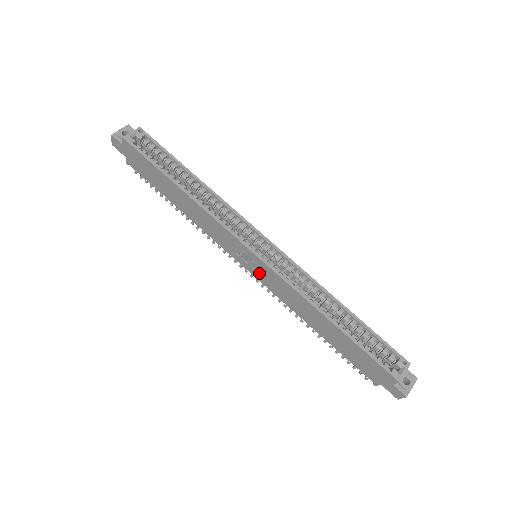
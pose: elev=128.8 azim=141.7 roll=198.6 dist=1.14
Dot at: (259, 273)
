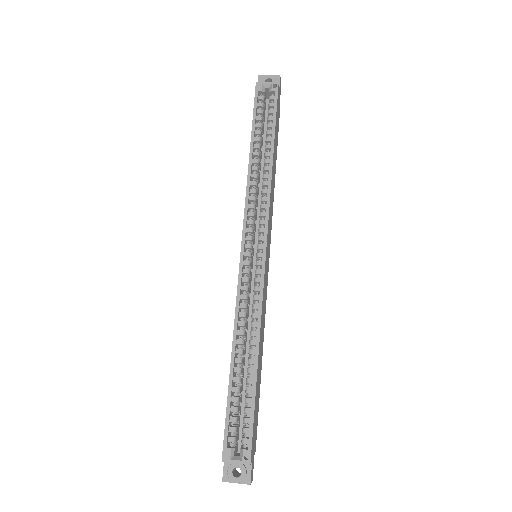
Dot at: occluded
